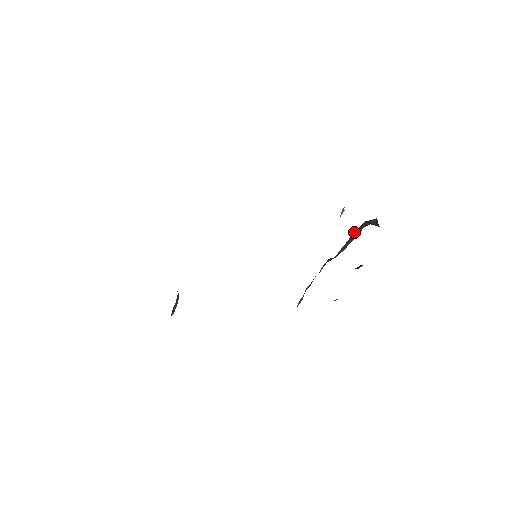
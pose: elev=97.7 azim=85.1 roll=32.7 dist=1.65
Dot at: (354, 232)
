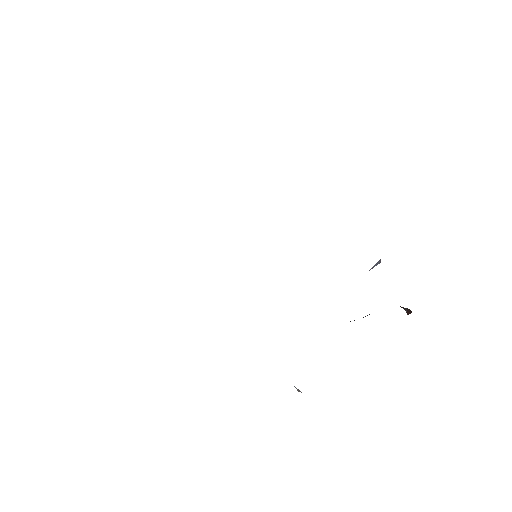
Dot at: occluded
